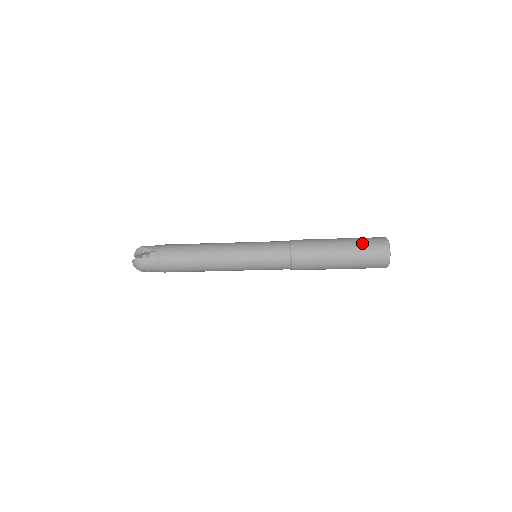
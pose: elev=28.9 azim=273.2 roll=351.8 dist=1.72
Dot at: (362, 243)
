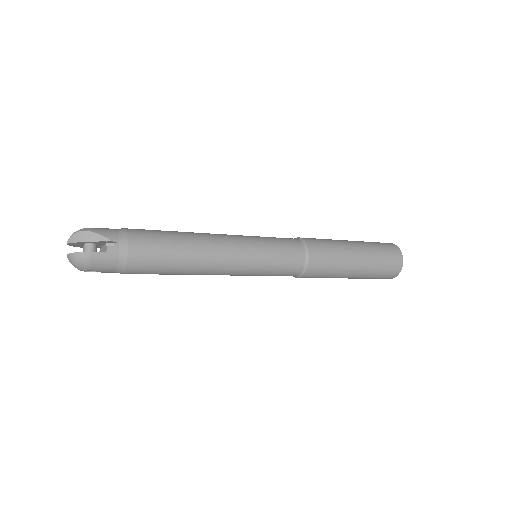
Dot at: (379, 251)
